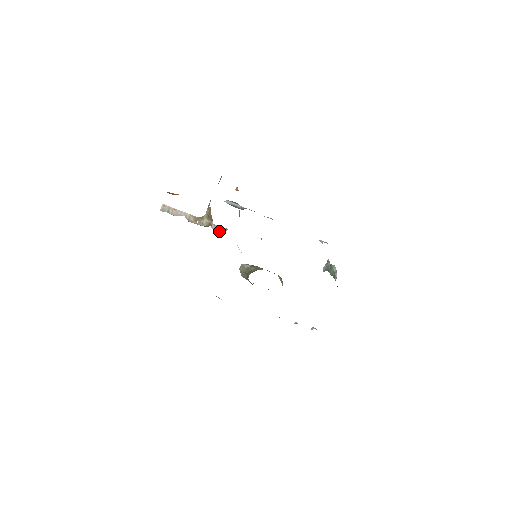
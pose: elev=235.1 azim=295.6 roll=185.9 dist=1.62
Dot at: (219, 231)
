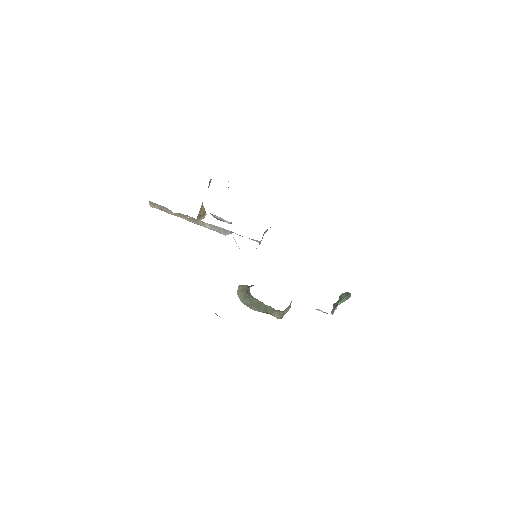
Dot at: (213, 227)
